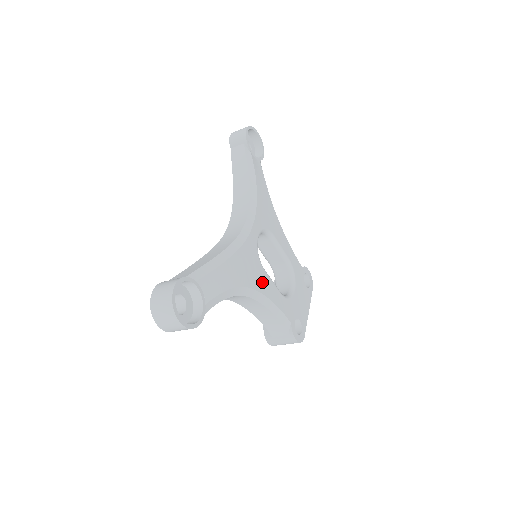
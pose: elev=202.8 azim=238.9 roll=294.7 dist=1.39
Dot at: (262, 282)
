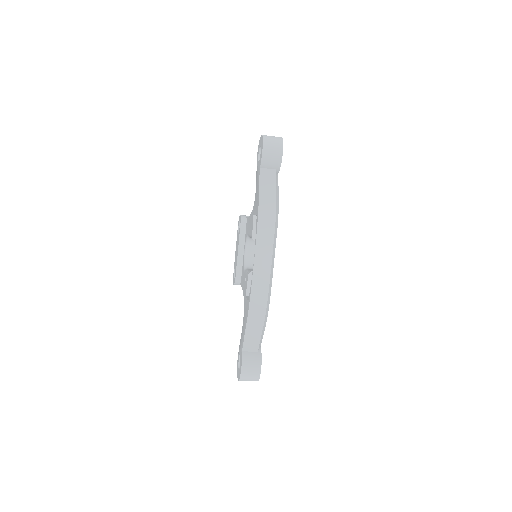
Dot at: occluded
